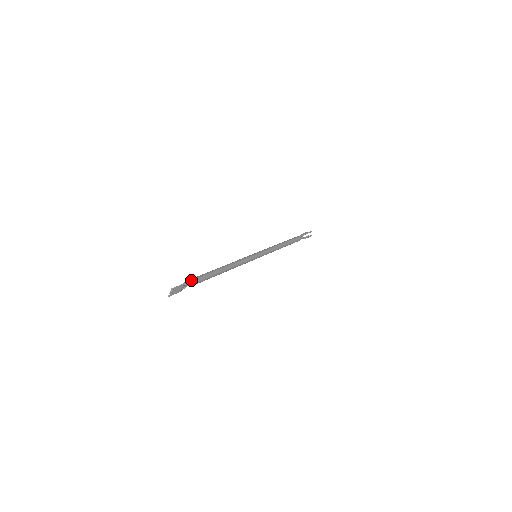
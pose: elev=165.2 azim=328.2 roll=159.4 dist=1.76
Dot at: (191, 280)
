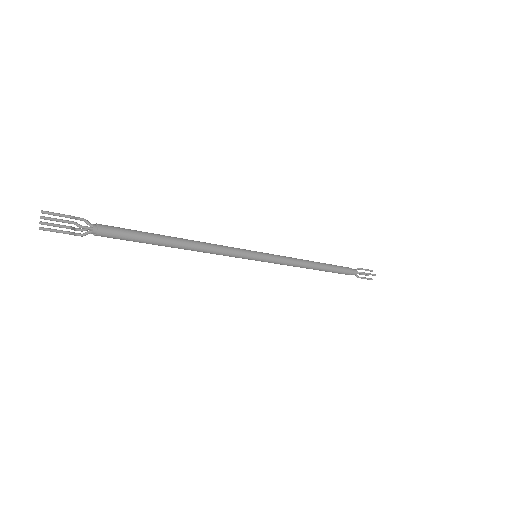
Dot at: occluded
